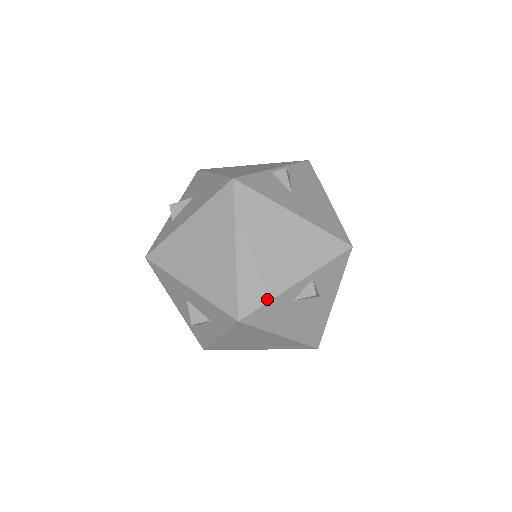
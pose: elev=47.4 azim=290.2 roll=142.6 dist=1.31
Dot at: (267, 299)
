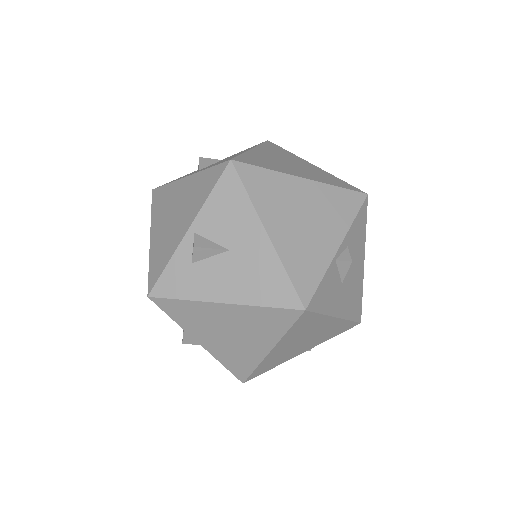
Dot at: (274, 367)
